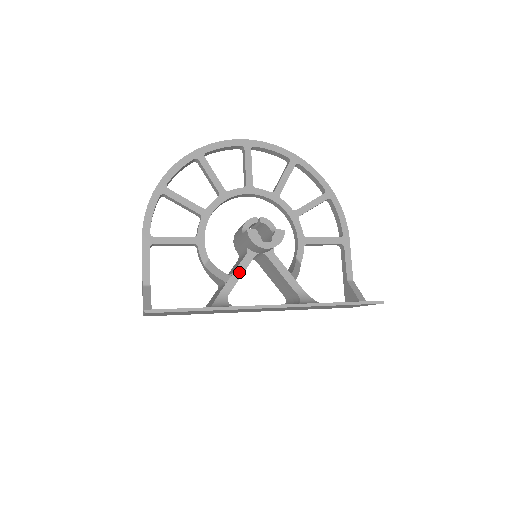
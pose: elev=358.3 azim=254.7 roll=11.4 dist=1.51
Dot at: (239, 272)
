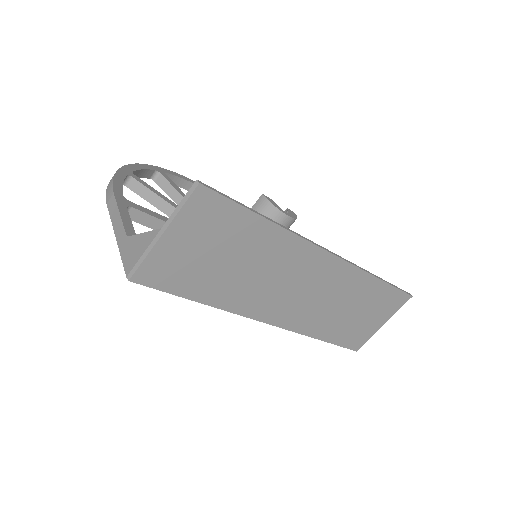
Dot at: occluded
